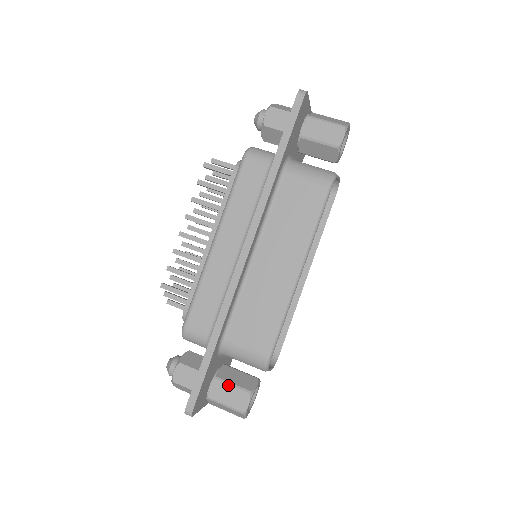
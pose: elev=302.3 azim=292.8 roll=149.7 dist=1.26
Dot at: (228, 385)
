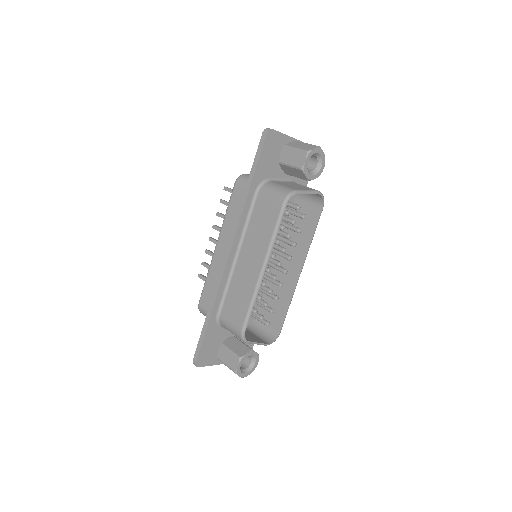
Dot at: (227, 350)
